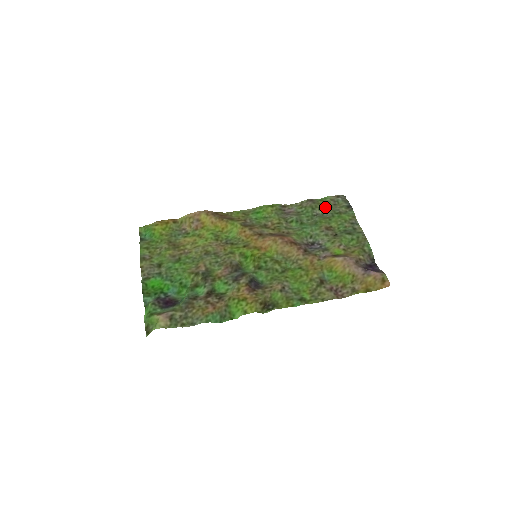
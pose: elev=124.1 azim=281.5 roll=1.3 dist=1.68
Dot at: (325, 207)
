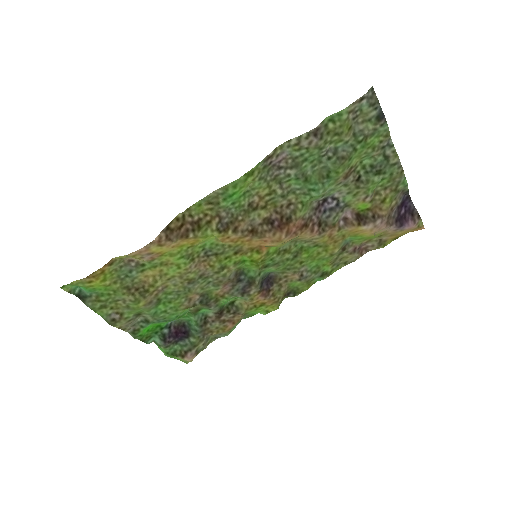
Dot at: (340, 137)
